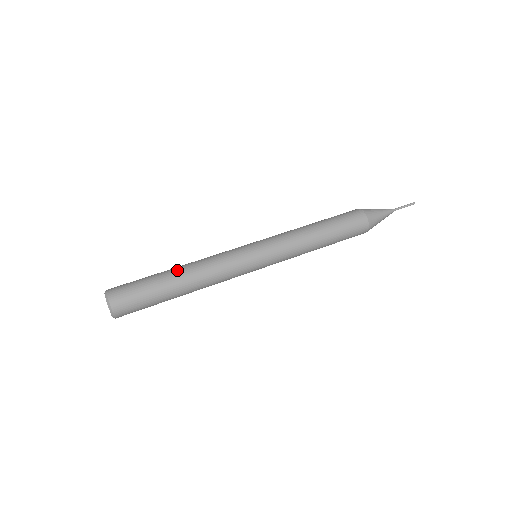
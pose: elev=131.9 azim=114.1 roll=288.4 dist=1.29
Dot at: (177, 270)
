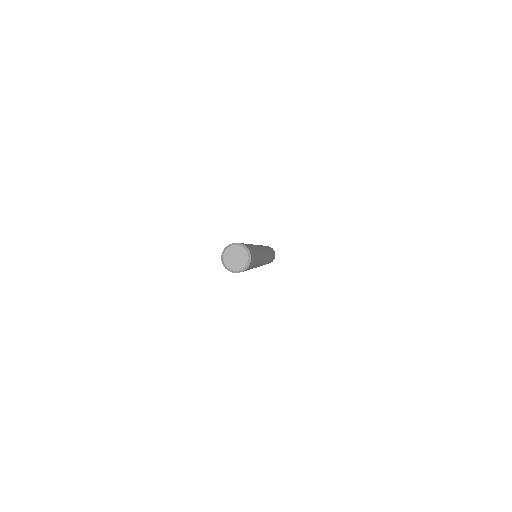
Dot at: occluded
